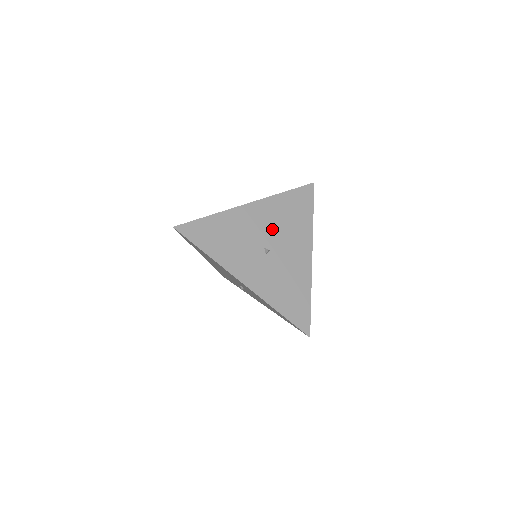
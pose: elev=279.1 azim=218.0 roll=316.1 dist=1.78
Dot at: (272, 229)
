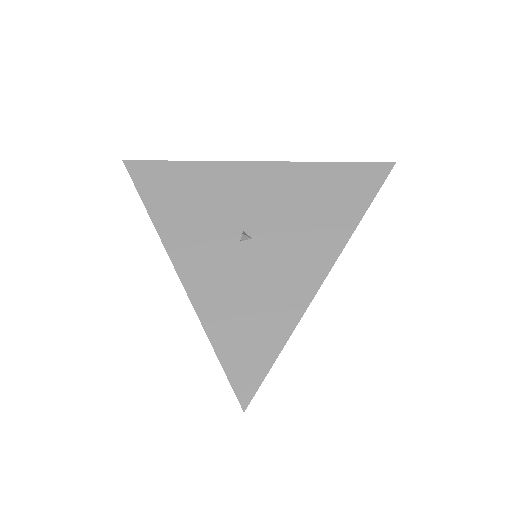
Dot at: (274, 209)
